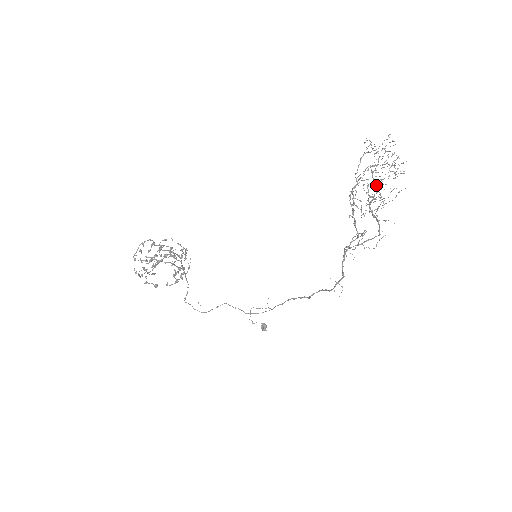
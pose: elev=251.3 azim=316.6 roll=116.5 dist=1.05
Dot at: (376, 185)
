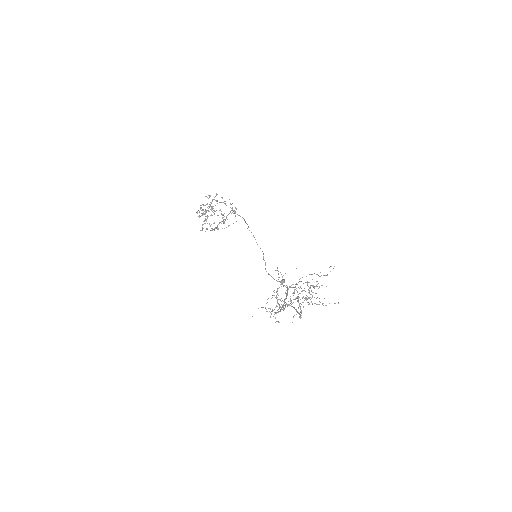
Dot at: (280, 299)
